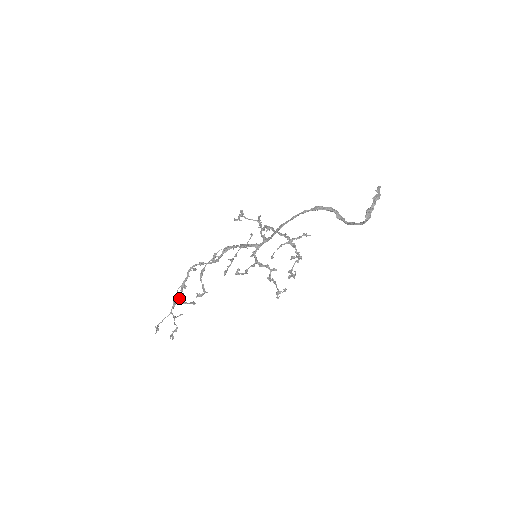
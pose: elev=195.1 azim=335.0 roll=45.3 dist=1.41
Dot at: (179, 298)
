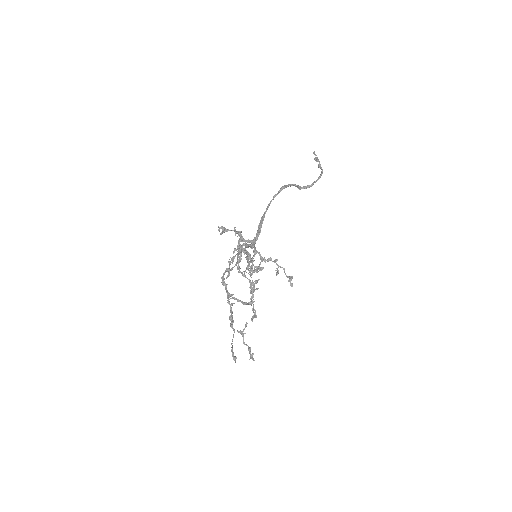
Dot at: (232, 311)
